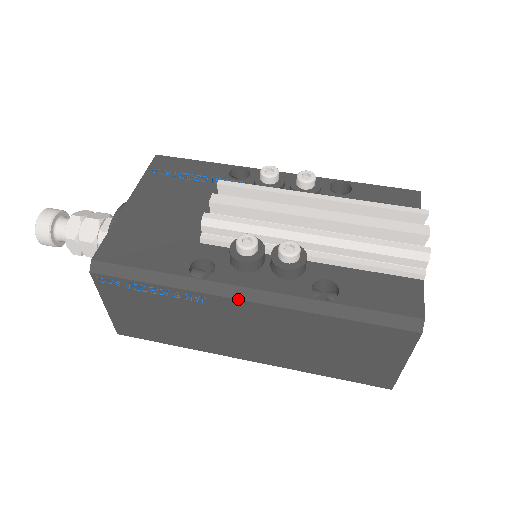
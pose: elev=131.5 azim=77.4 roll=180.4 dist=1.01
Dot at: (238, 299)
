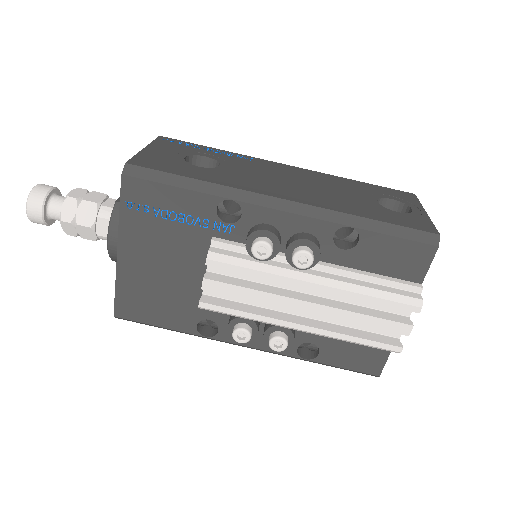
Dot at: occluded
